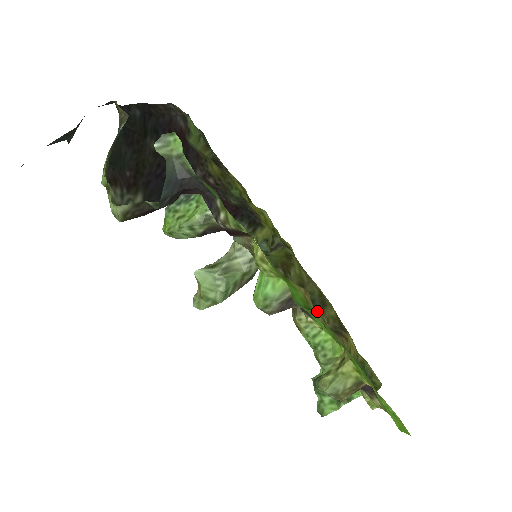
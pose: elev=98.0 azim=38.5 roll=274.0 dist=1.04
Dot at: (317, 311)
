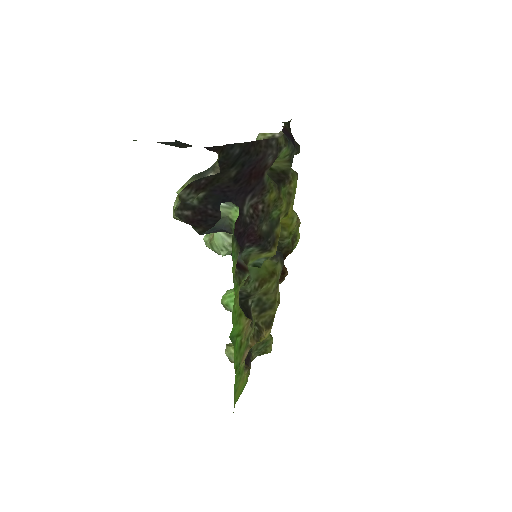
Dot at: (250, 328)
